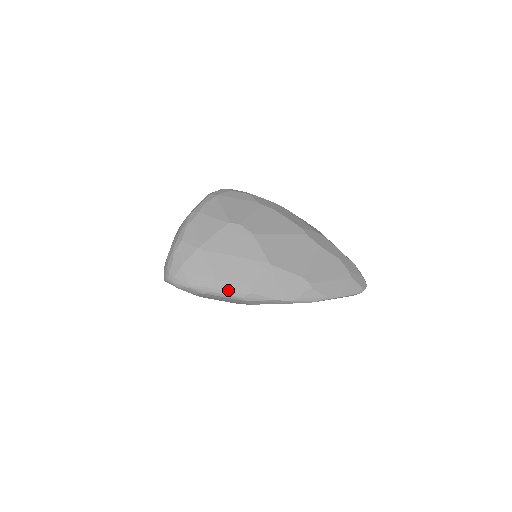
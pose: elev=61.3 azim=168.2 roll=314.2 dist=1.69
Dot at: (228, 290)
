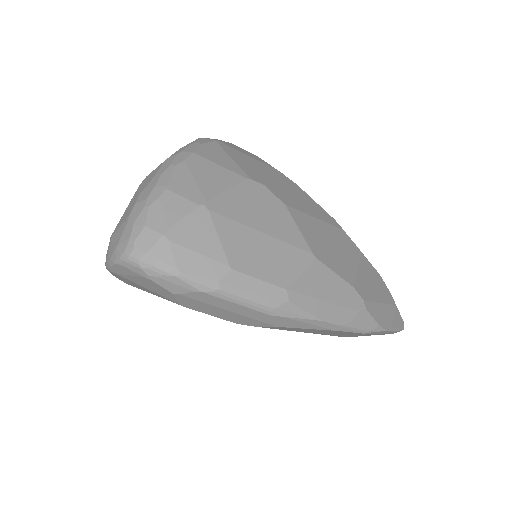
Dot at: (250, 290)
